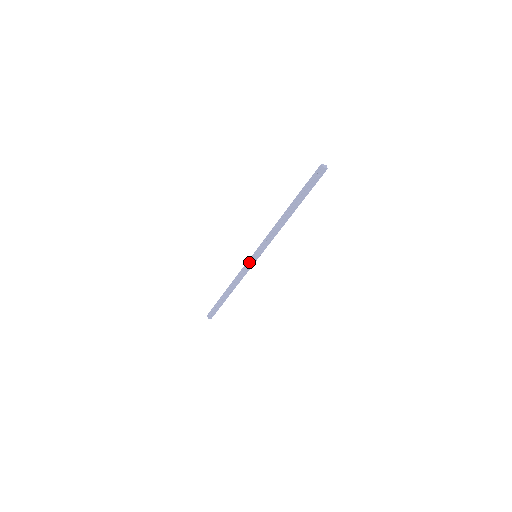
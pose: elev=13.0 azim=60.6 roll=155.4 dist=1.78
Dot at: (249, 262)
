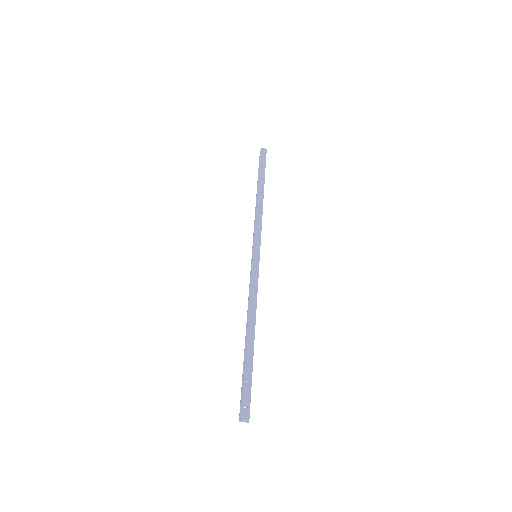
Dot at: (252, 266)
